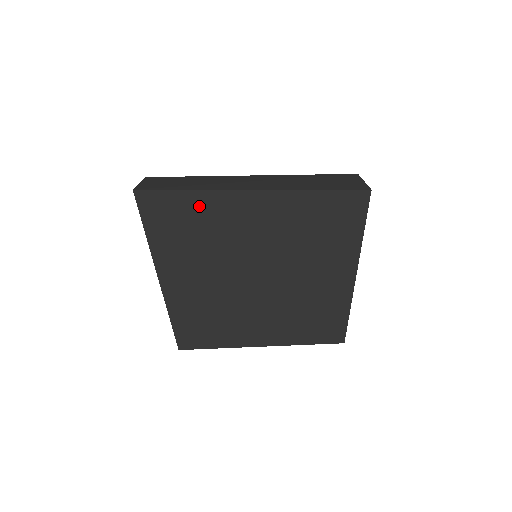
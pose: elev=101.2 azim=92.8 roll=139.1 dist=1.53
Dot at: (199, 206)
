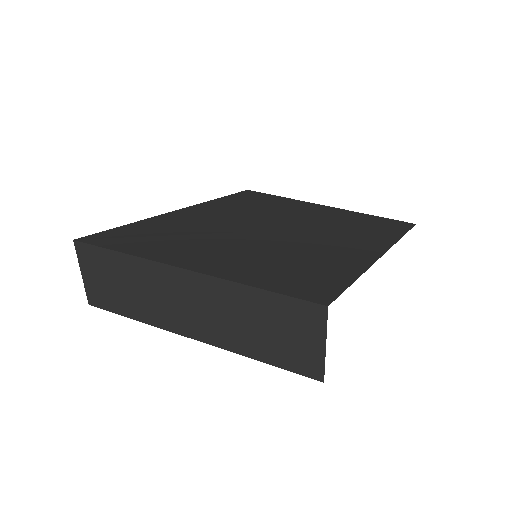
Dot at: (149, 226)
